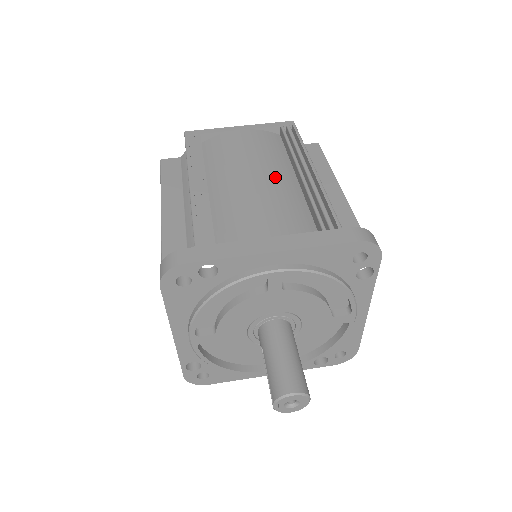
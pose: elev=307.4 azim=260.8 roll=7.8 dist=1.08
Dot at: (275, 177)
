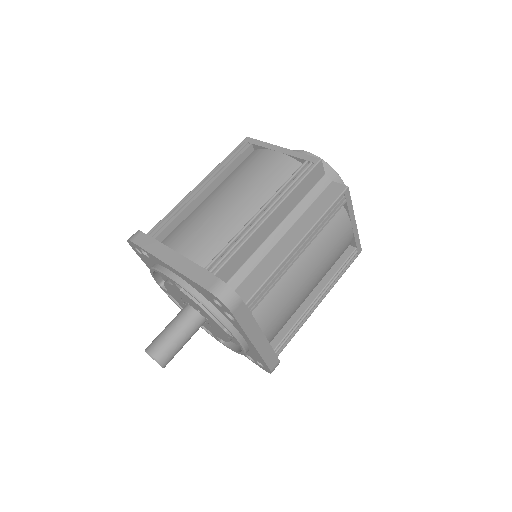
Dot at: (241, 208)
